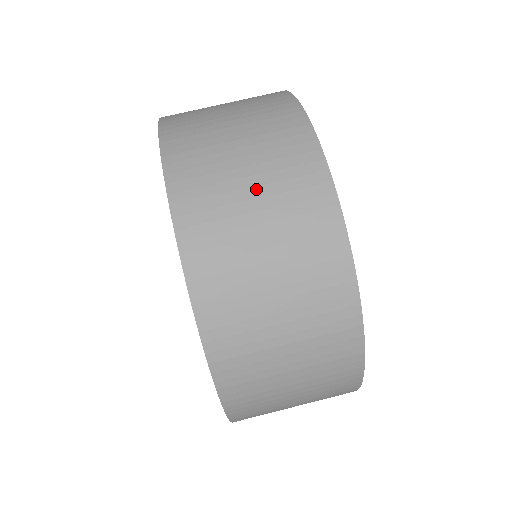
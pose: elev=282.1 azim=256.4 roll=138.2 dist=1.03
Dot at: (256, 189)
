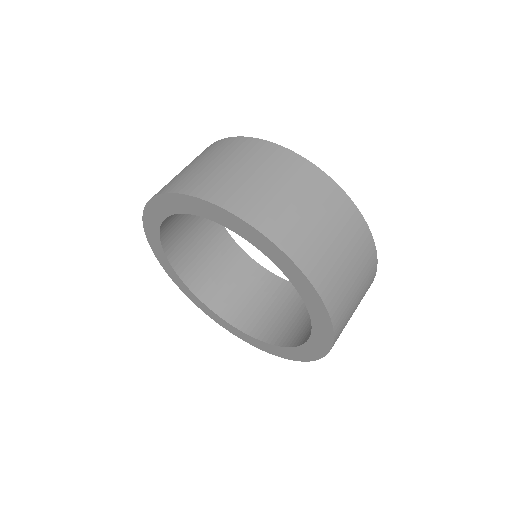
Dot at: occluded
